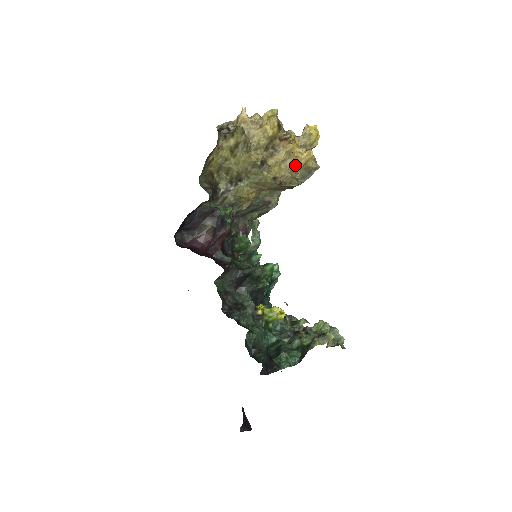
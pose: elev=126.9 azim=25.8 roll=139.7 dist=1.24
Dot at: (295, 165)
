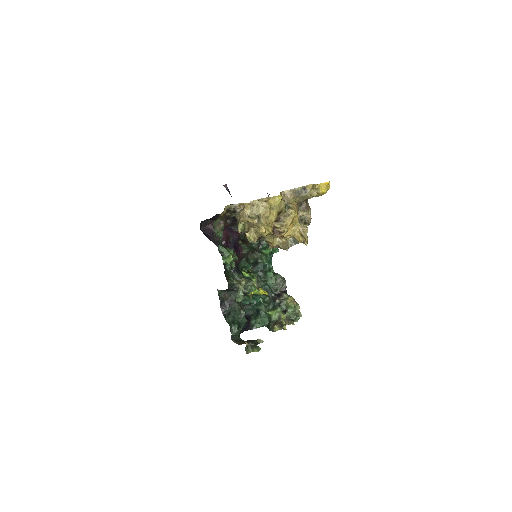
Dot at: (288, 238)
